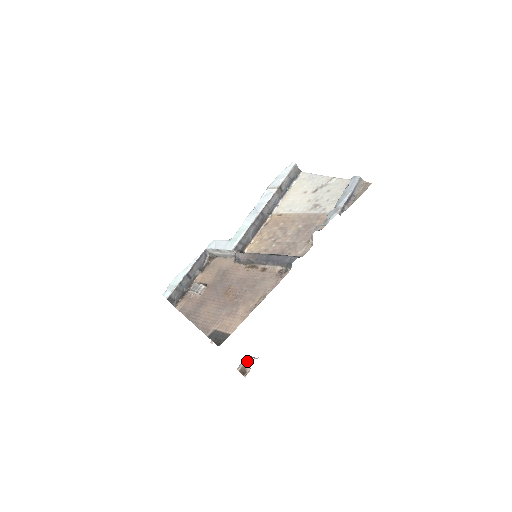
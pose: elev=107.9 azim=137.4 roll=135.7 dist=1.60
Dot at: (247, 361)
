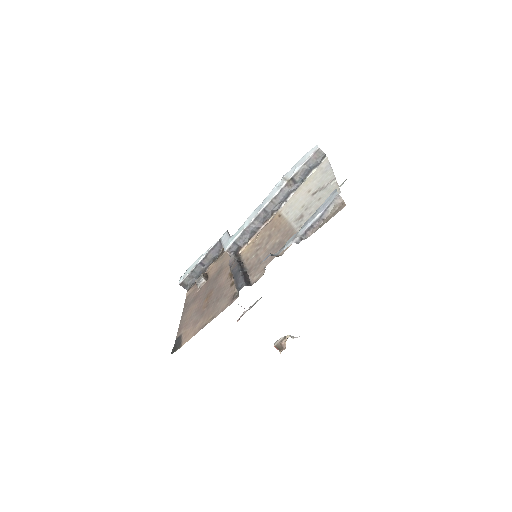
Dot at: (284, 339)
